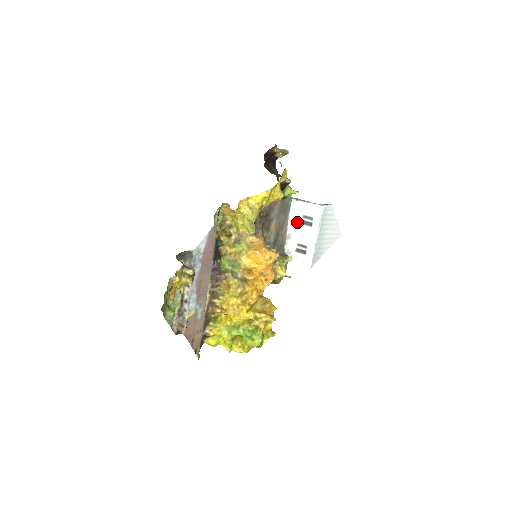
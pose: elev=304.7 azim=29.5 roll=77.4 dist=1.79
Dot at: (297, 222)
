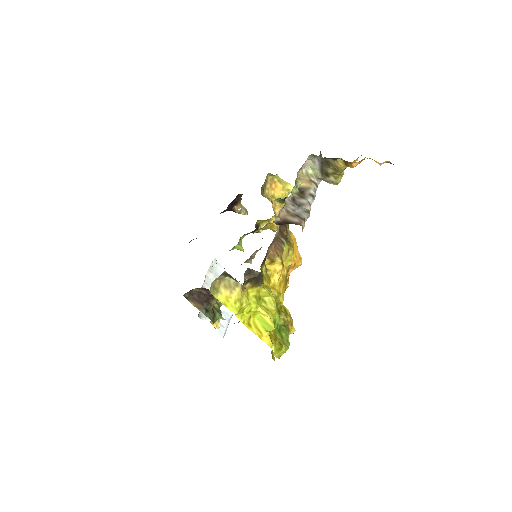
Dot at: occluded
